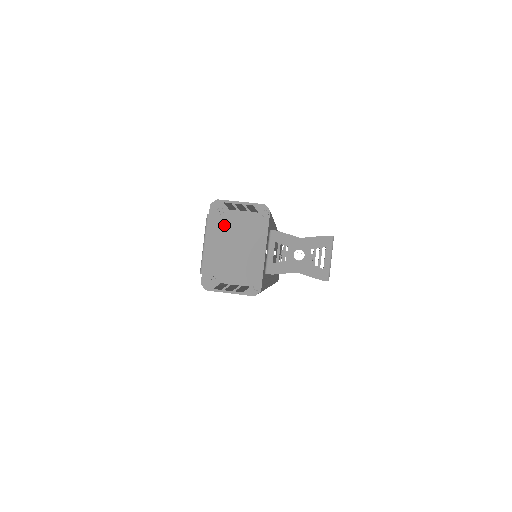
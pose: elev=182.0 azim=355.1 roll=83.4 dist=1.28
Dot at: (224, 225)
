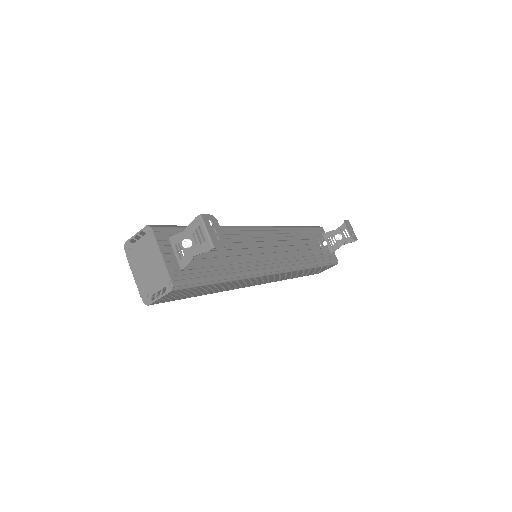
Dot at: (136, 256)
